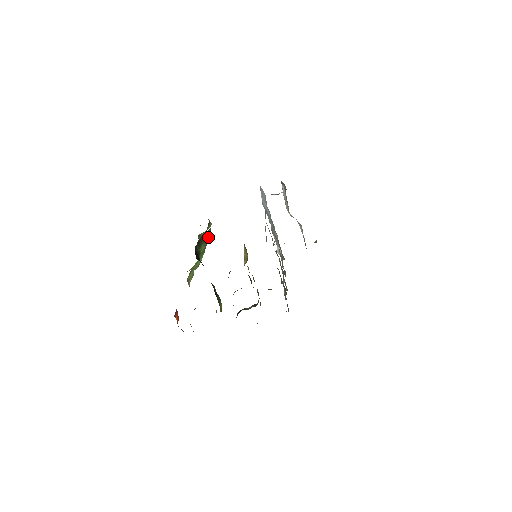
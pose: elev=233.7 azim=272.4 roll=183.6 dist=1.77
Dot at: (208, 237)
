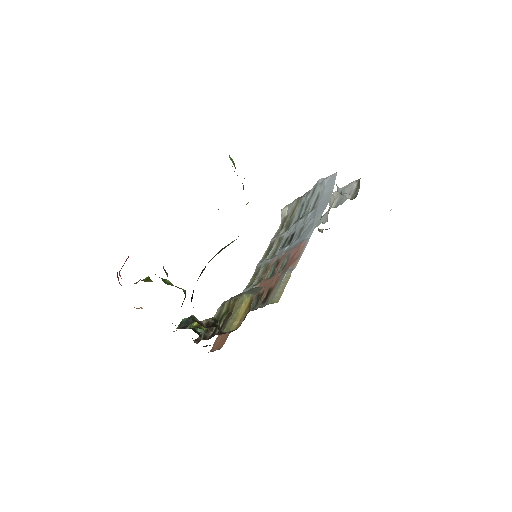
Dot at: (228, 245)
